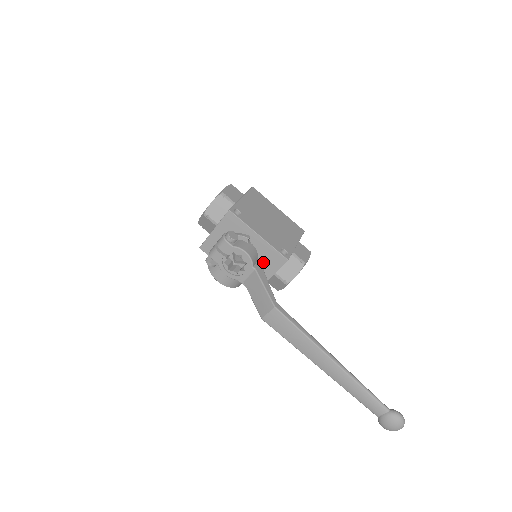
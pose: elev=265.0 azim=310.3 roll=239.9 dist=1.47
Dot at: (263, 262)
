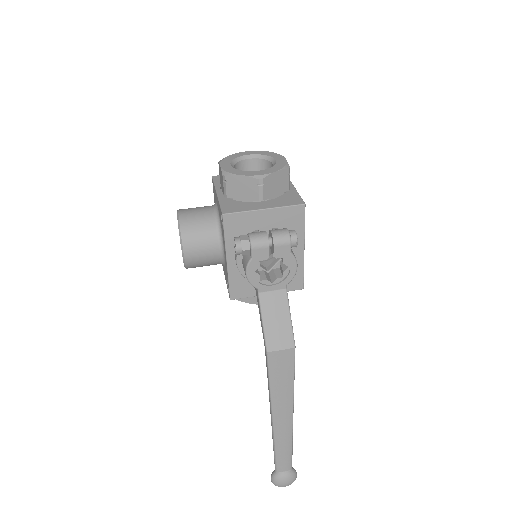
Dot at: occluded
